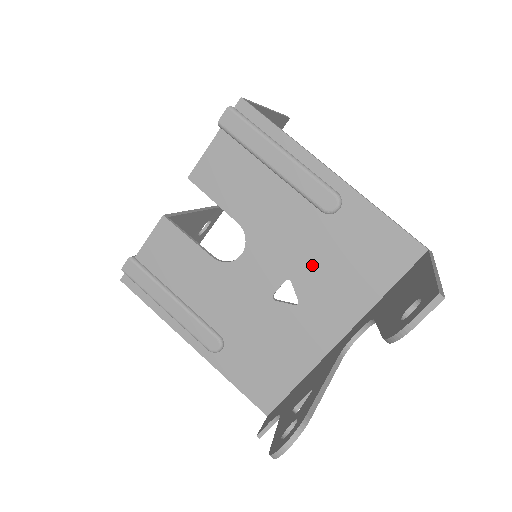
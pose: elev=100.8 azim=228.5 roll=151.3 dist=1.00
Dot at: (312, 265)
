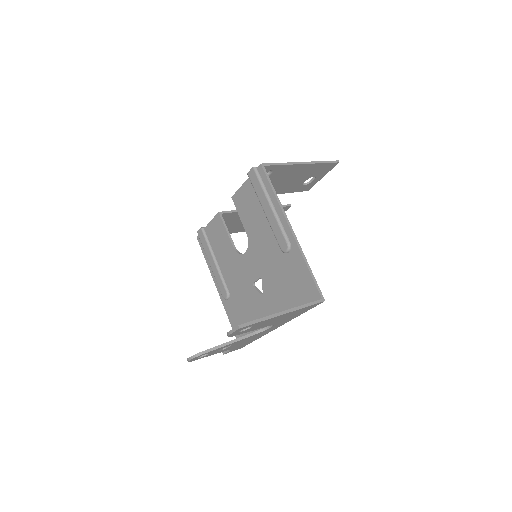
Dot at: (272, 276)
